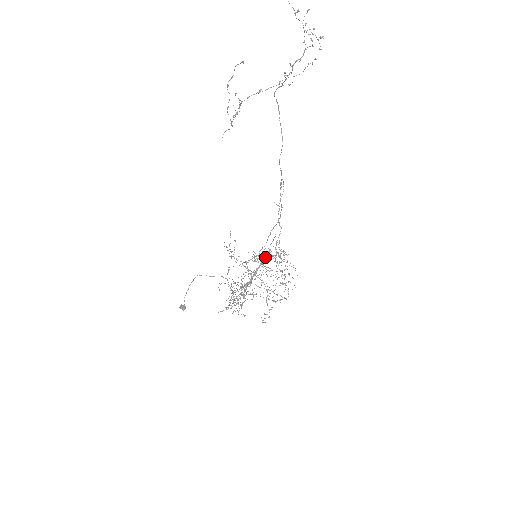
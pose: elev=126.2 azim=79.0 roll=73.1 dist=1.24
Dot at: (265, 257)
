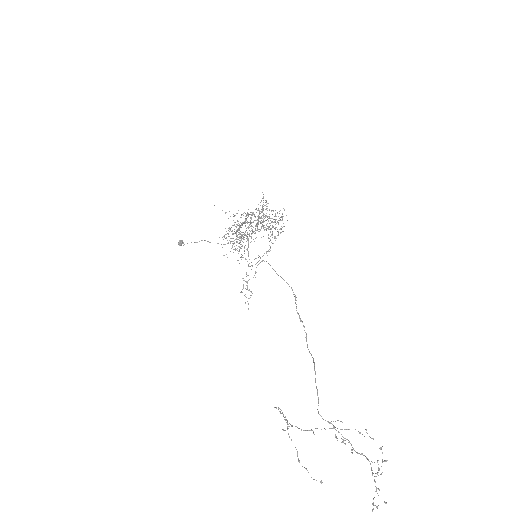
Dot at: occluded
